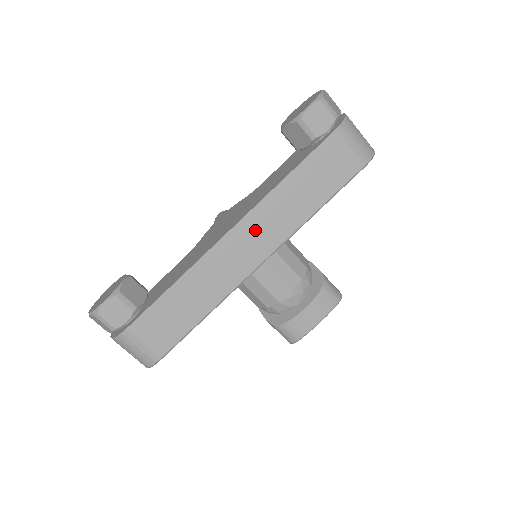
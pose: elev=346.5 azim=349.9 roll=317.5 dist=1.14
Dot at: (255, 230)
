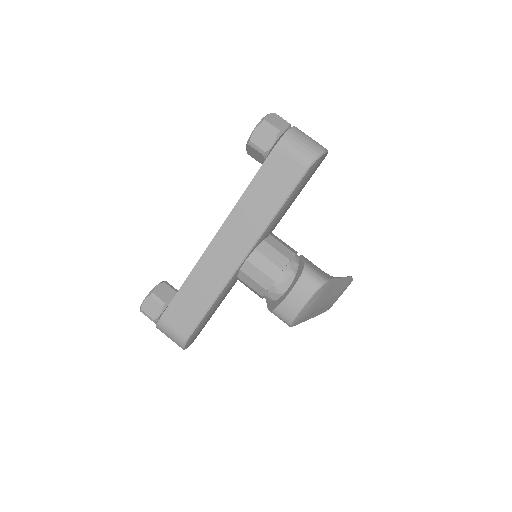
Dot at: (232, 234)
